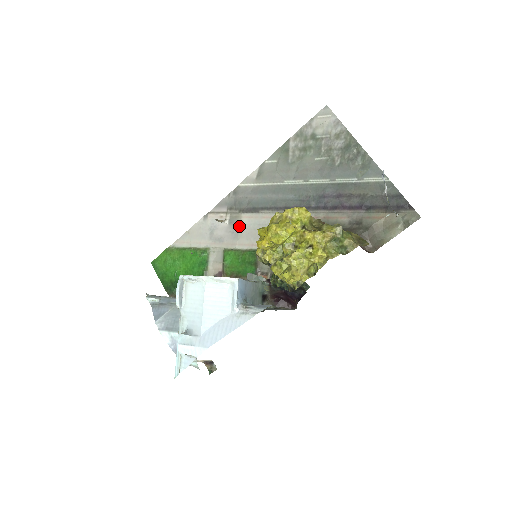
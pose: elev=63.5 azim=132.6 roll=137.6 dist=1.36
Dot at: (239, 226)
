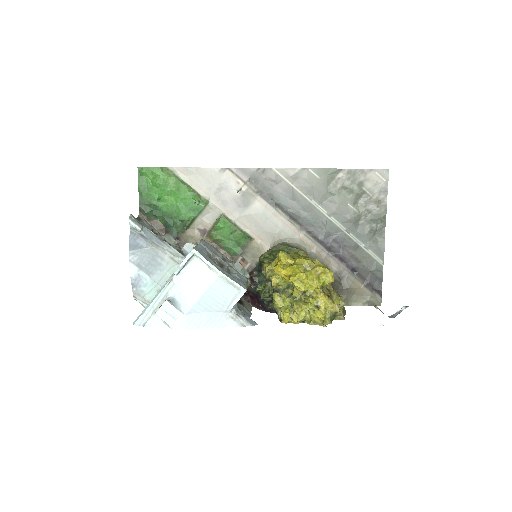
Dot at: (249, 205)
